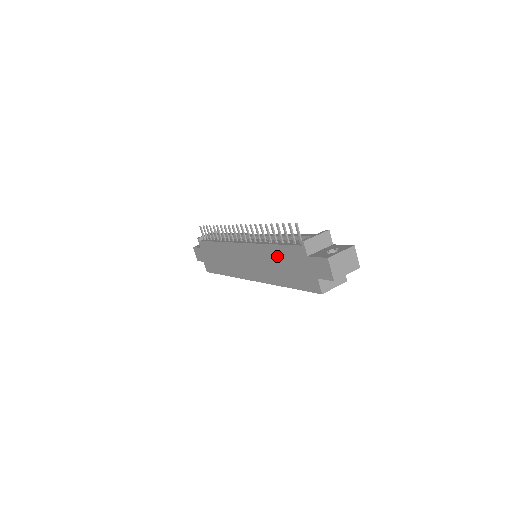
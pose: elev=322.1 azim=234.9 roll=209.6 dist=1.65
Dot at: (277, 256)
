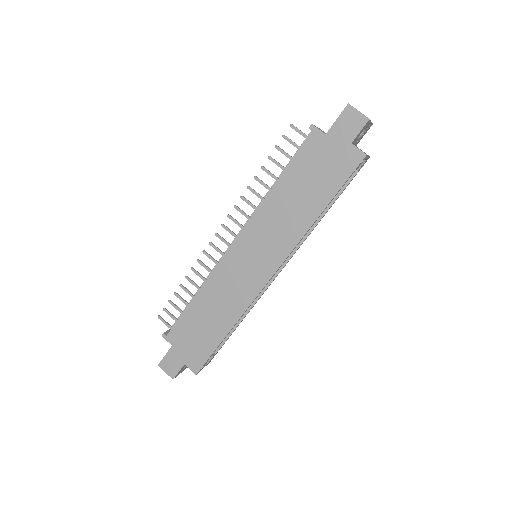
Dot at: (290, 187)
